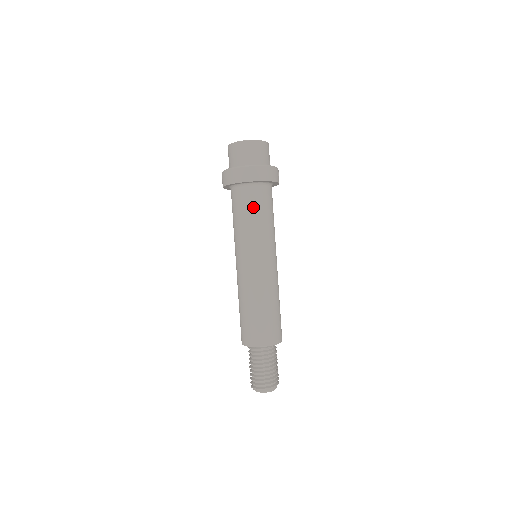
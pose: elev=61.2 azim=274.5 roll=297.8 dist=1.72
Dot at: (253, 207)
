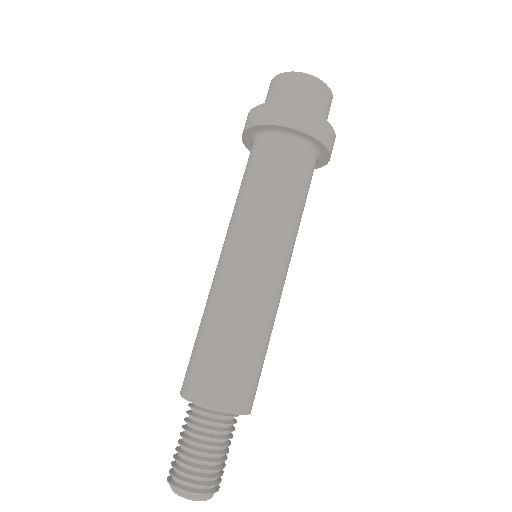
Dot at: (289, 174)
